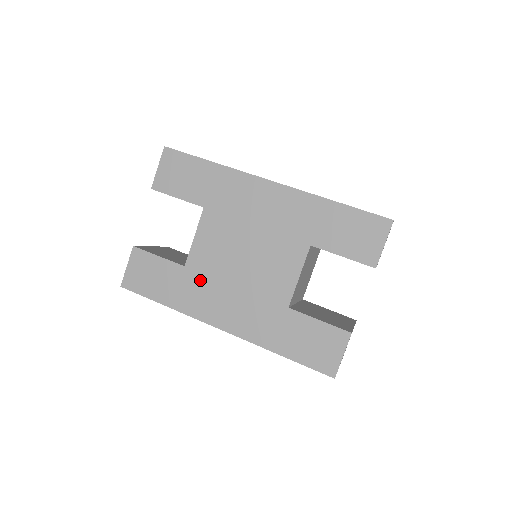
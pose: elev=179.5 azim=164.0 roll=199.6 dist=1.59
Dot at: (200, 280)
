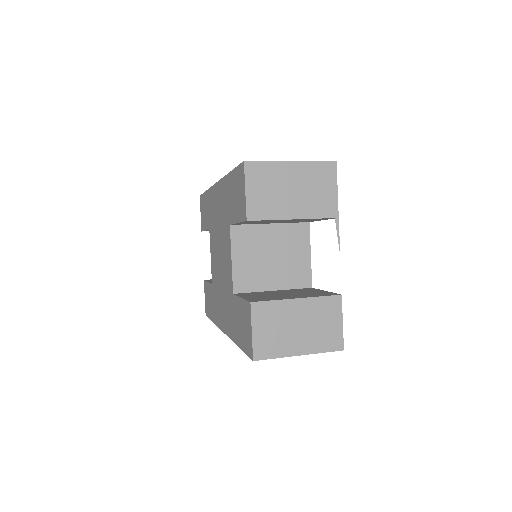
Dot at: (215, 292)
